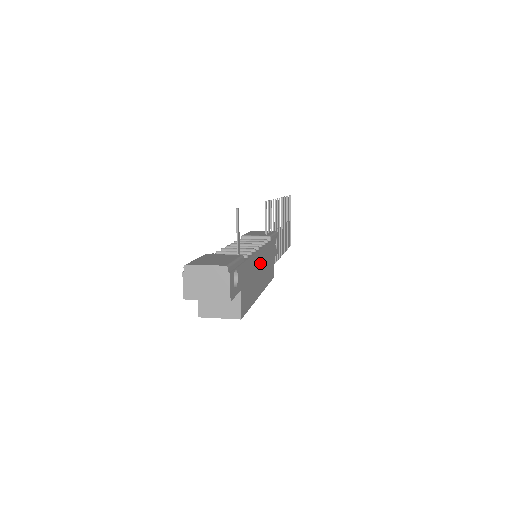
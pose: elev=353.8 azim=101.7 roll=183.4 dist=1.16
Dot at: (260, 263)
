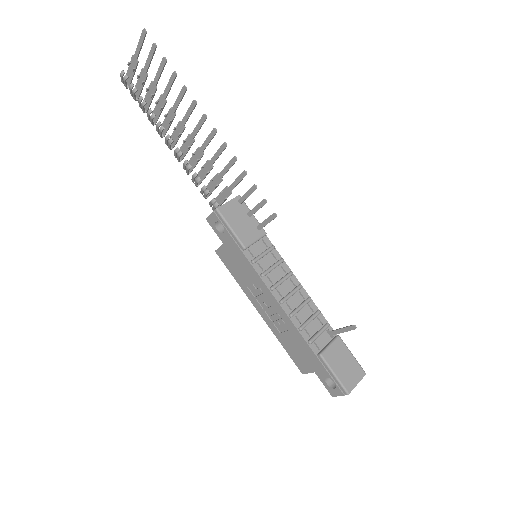
Dot at: occluded
